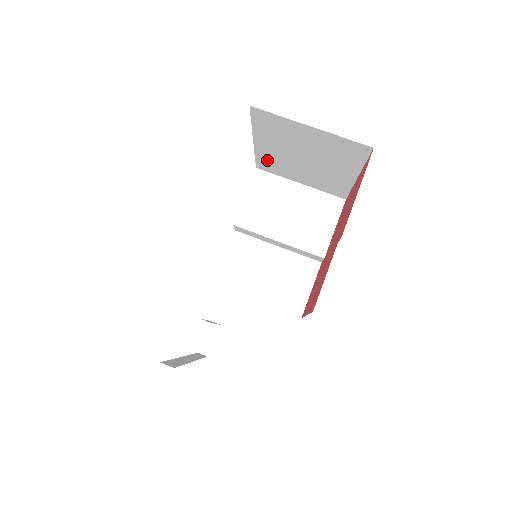
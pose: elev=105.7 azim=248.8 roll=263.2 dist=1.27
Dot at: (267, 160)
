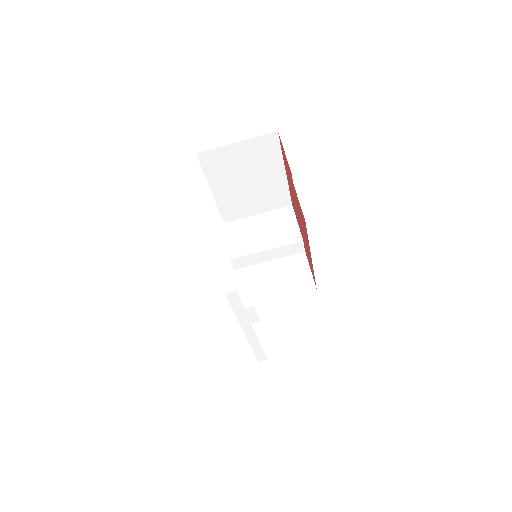
Dot at: (227, 206)
